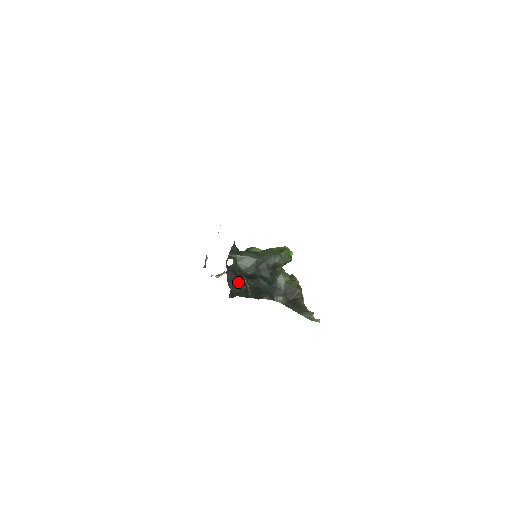
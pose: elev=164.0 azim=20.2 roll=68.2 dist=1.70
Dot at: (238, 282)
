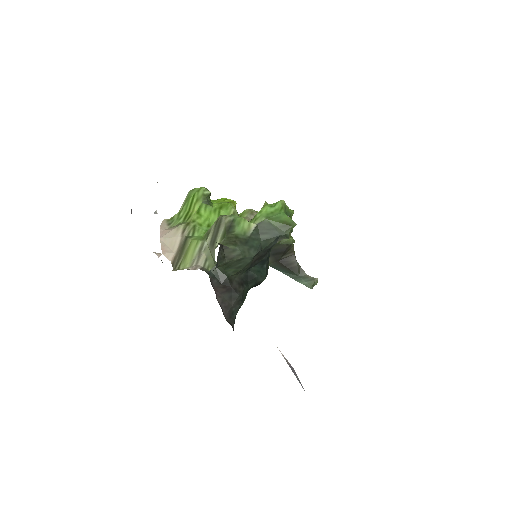
Dot at: (235, 304)
